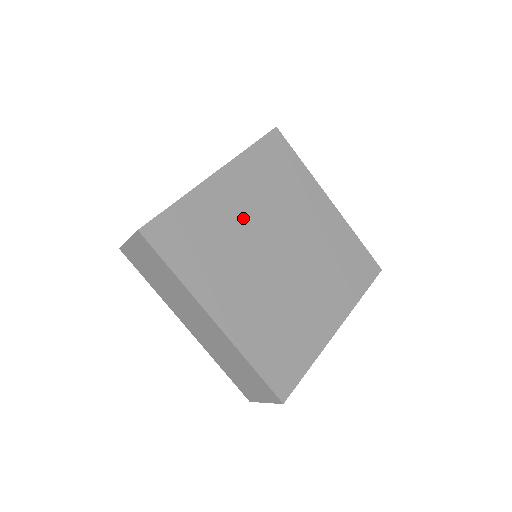
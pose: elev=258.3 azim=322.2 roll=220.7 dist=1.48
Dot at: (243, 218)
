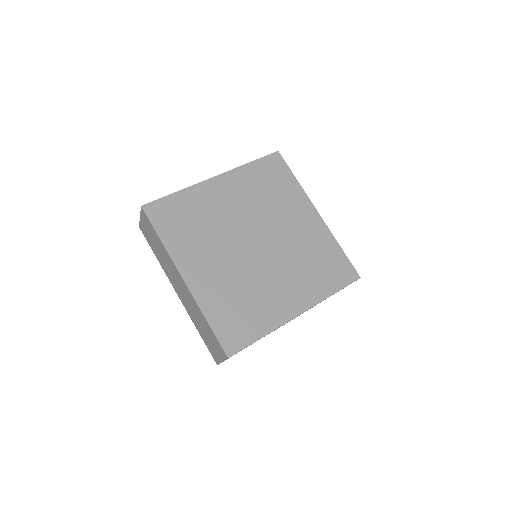
Dot at: (229, 212)
